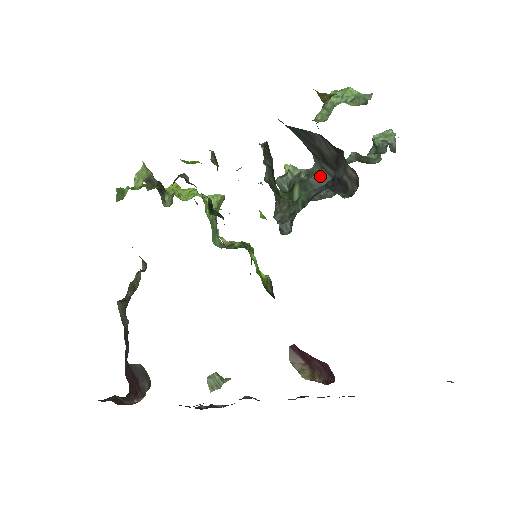
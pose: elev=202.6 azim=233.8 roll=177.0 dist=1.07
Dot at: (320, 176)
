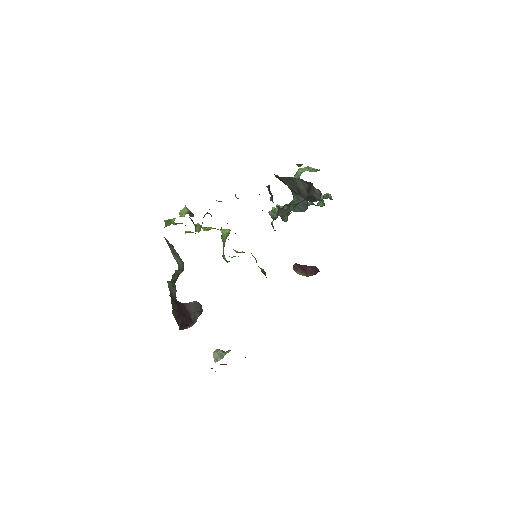
Dot at: occluded
